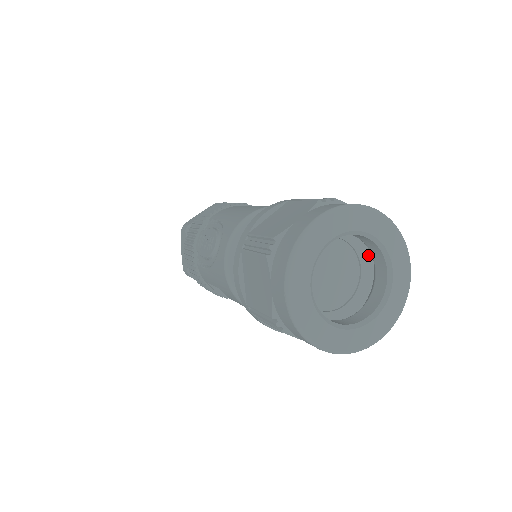
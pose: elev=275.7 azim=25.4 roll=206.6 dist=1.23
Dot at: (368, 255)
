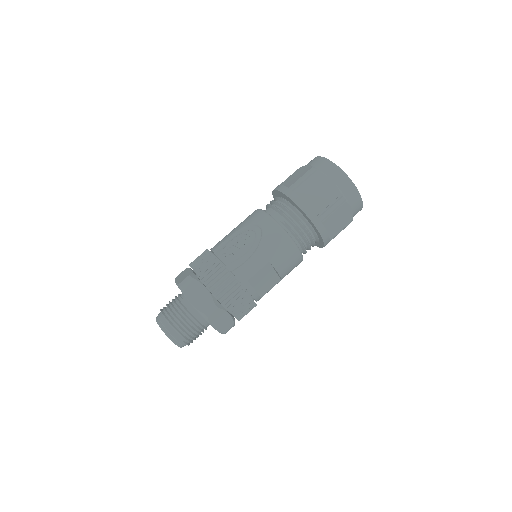
Dot at: occluded
